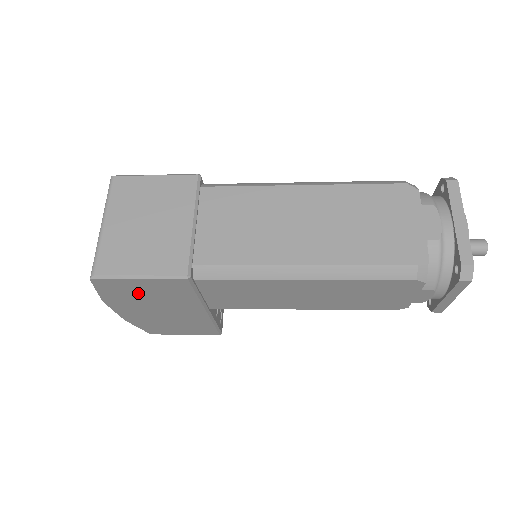
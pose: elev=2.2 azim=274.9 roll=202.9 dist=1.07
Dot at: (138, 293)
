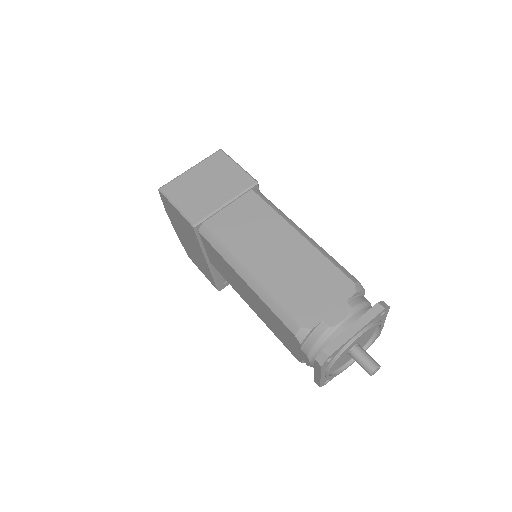
Dot at: (177, 218)
